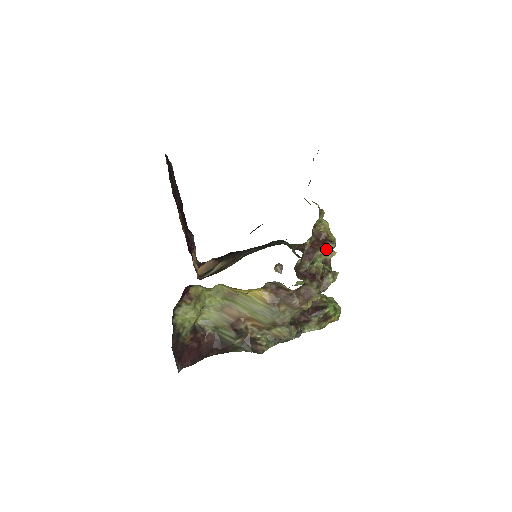
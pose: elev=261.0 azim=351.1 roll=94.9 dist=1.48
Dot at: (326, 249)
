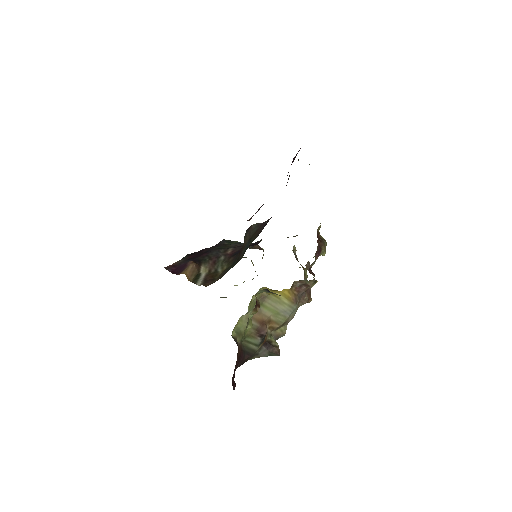
Dot at: (324, 247)
